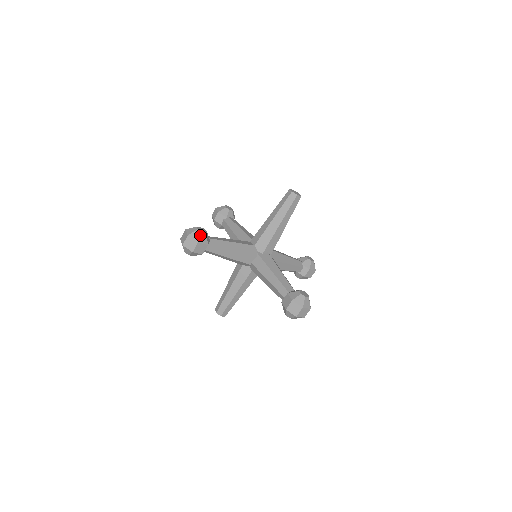
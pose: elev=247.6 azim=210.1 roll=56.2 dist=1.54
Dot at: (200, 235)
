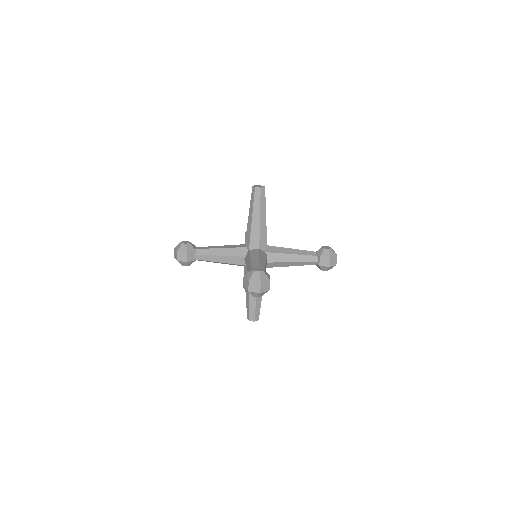
Dot at: (265, 274)
